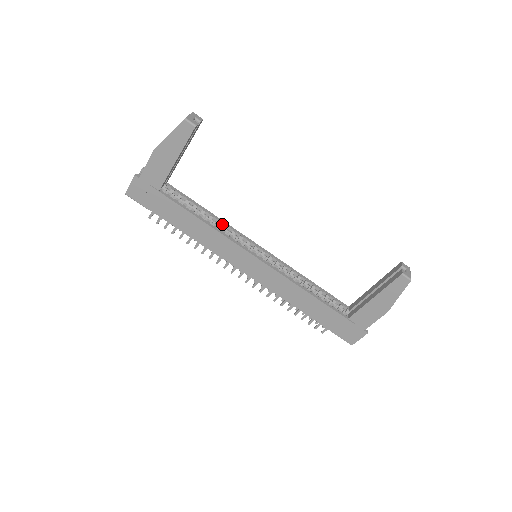
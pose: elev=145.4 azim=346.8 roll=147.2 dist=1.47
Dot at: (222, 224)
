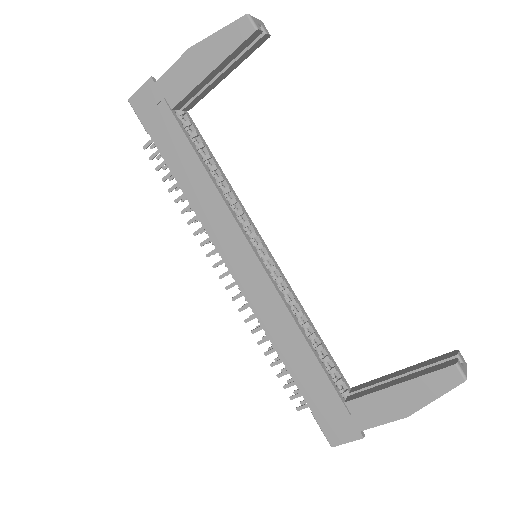
Dot at: (231, 195)
